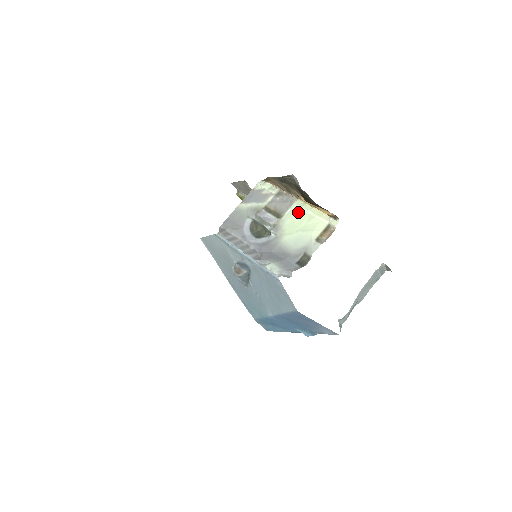
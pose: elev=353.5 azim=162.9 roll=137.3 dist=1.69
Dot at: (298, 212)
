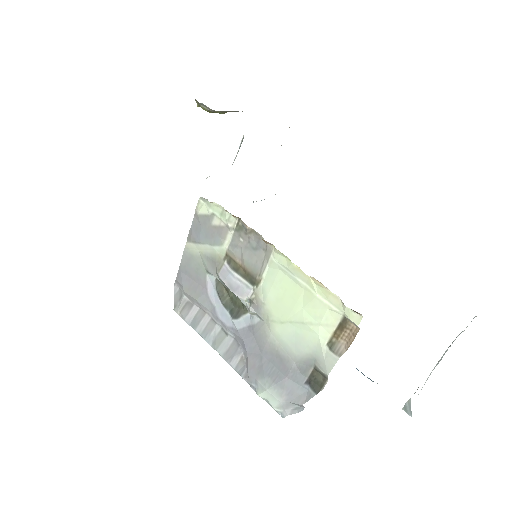
Dot at: (283, 278)
